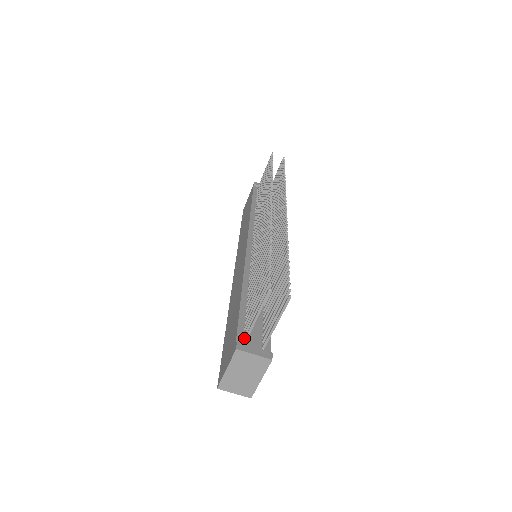
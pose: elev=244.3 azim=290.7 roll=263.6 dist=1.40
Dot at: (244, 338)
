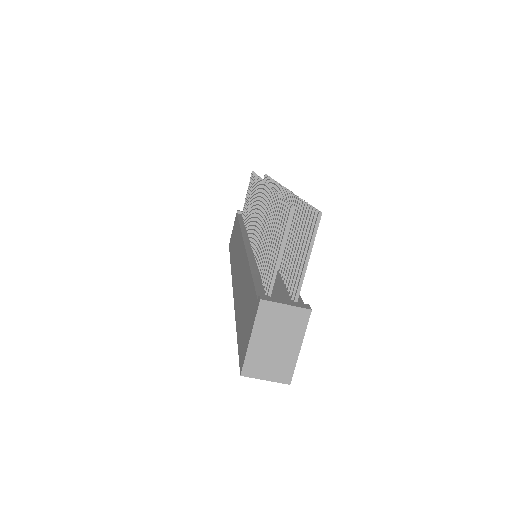
Dot at: occluded
